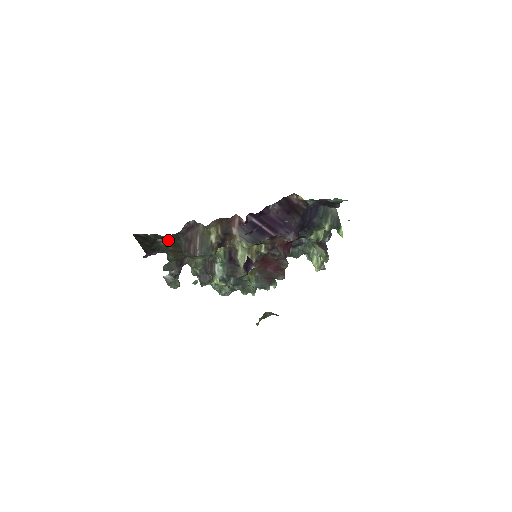
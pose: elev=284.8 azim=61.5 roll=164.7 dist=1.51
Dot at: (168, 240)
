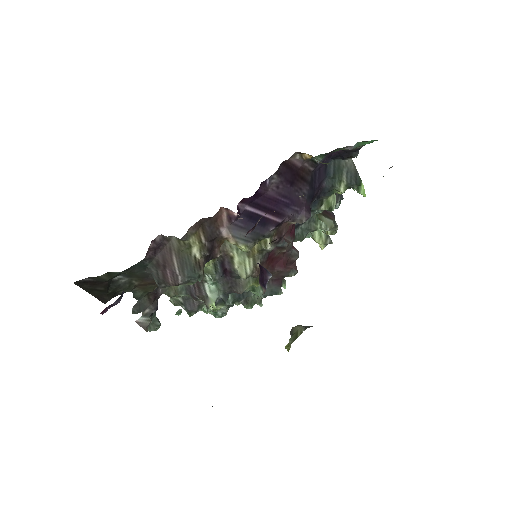
Dot at: (129, 274)
